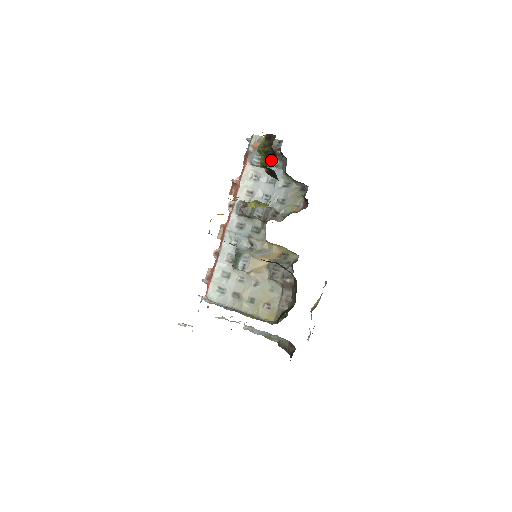
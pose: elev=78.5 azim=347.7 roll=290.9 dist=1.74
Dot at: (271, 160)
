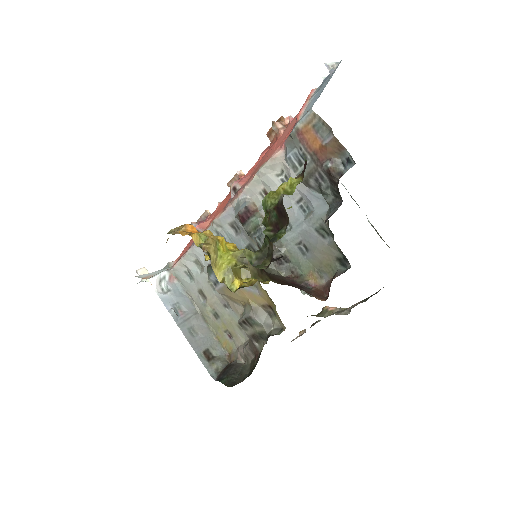
Dot at: (270, 245)
